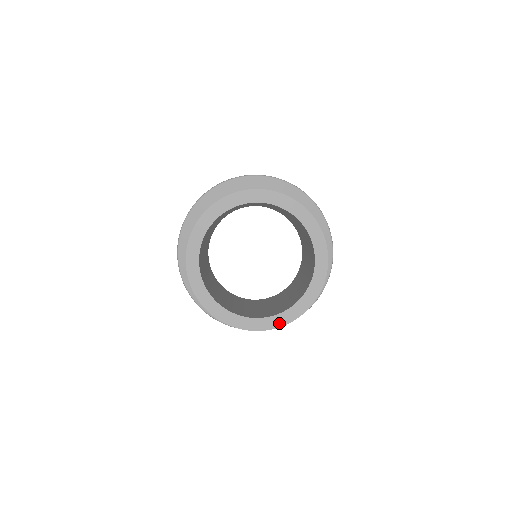
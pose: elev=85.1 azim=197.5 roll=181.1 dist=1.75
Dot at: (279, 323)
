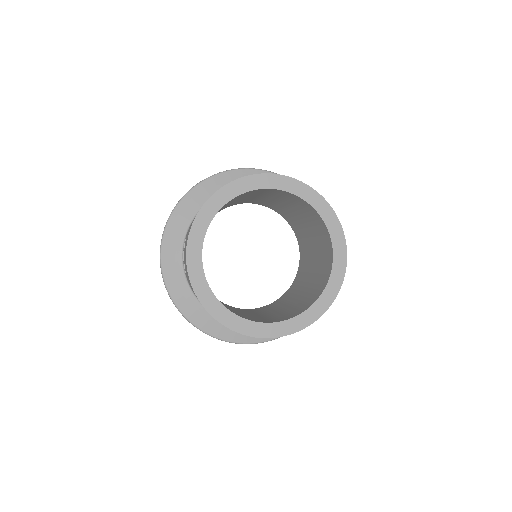
Dot at: (334, 291)
